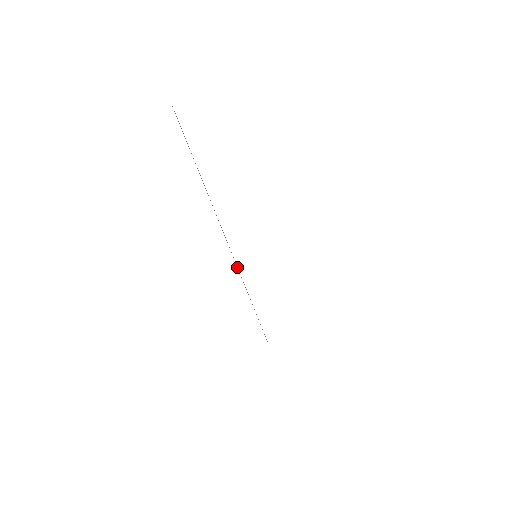
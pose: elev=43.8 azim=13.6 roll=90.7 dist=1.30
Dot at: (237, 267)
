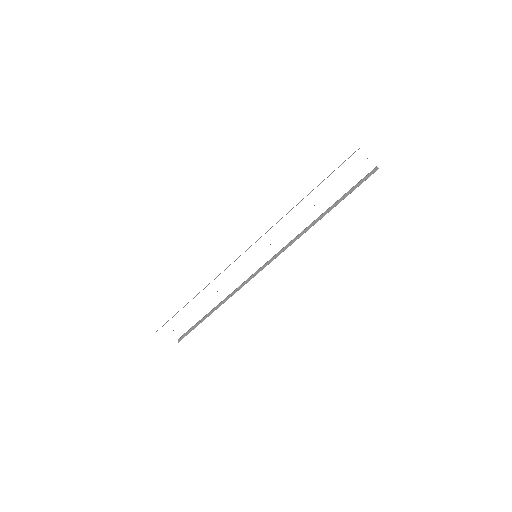
Dot at: occluded
